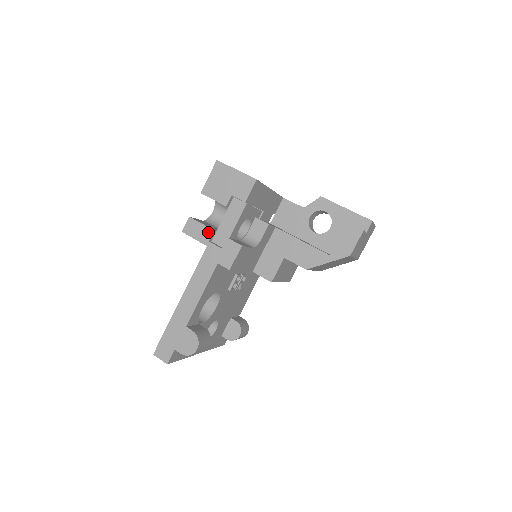
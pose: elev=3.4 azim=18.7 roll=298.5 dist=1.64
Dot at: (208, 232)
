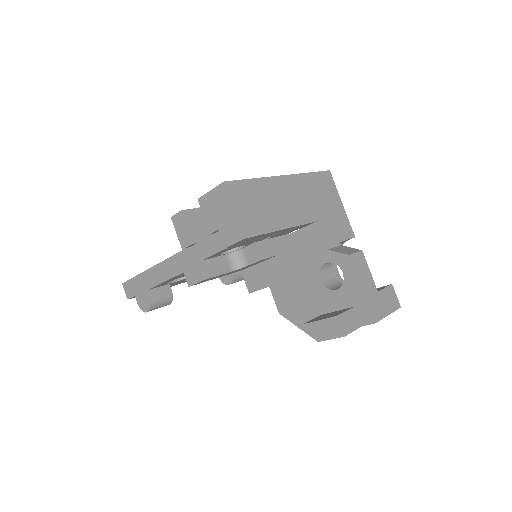
Dot at: (188, 240)
